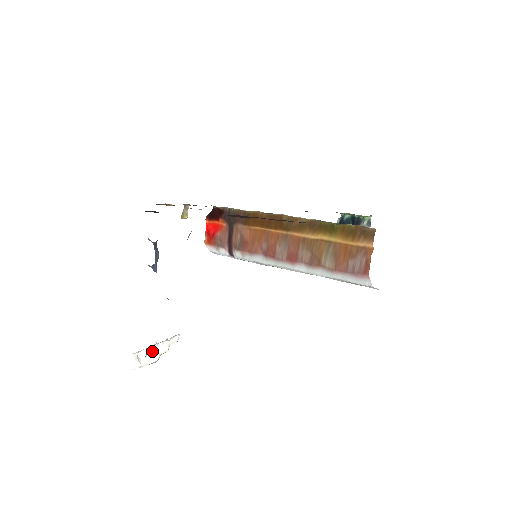
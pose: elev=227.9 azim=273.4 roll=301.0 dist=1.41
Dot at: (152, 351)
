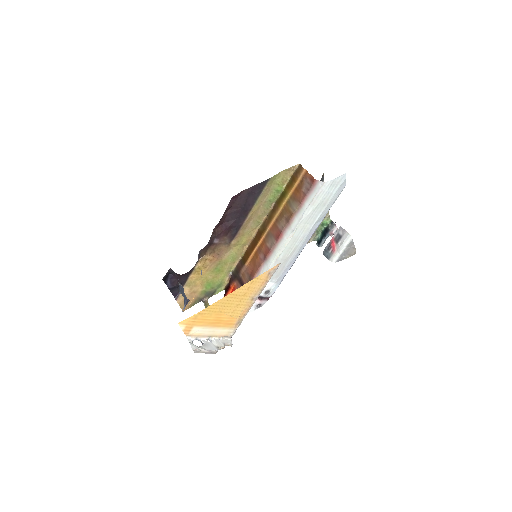
Dot at: (207, 344)
